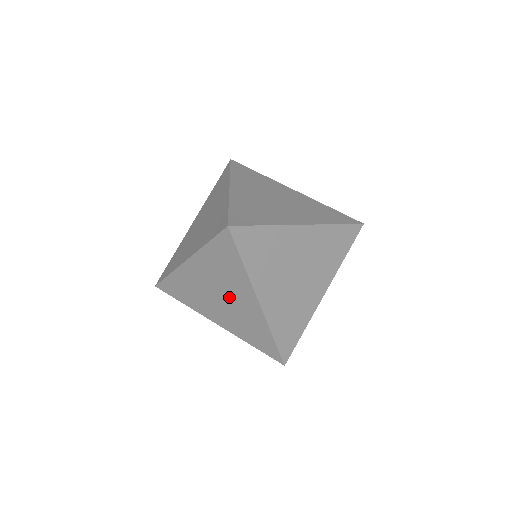
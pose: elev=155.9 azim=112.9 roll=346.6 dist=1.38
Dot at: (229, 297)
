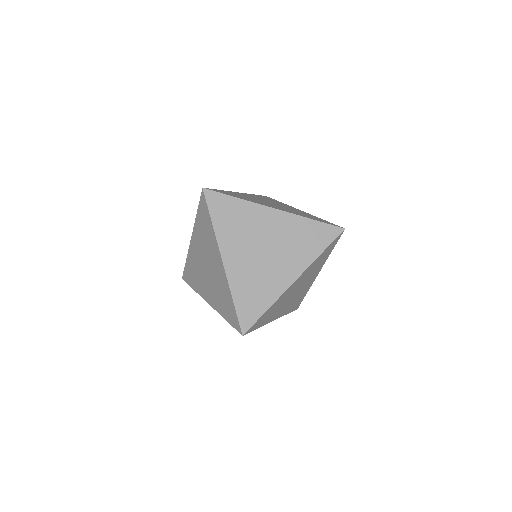
Dot at: (210, 265)
